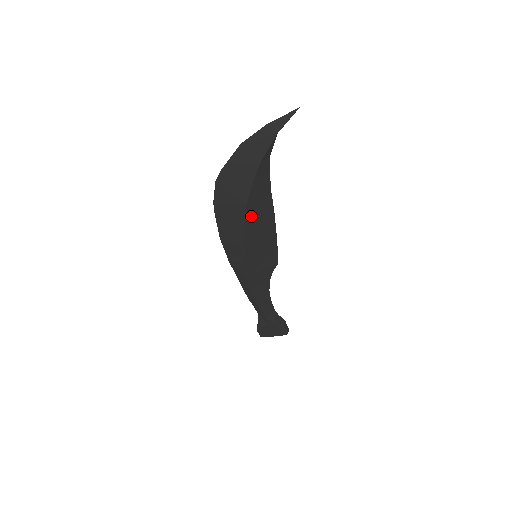
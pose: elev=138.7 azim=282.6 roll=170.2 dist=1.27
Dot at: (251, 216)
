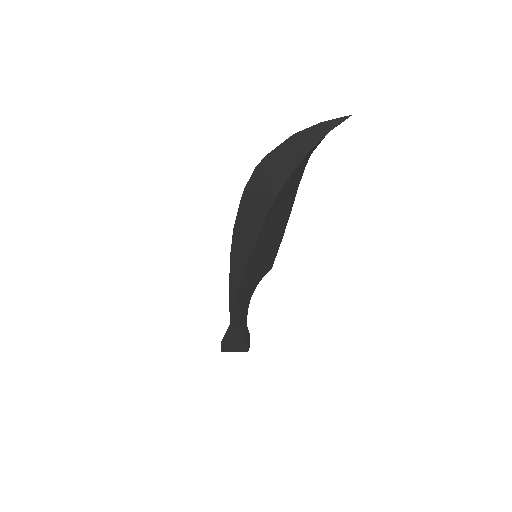
Dot at: (274, 210)
